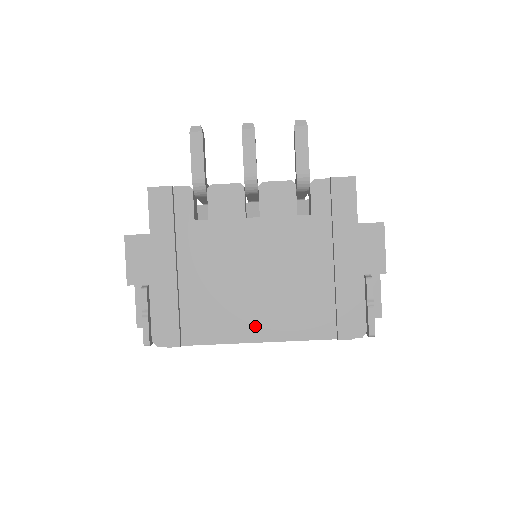
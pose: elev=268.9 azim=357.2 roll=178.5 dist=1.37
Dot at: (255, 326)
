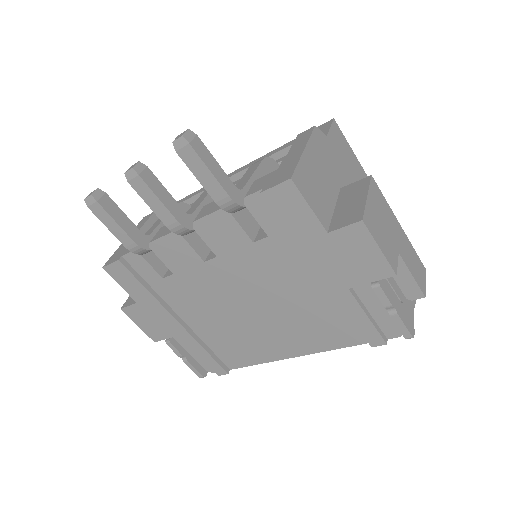
Dot at: (281, 347)
